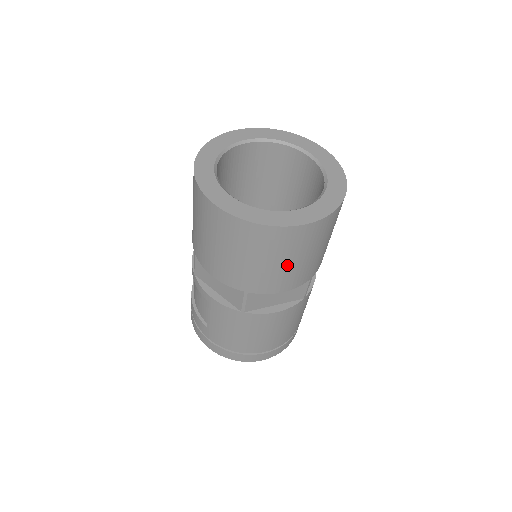
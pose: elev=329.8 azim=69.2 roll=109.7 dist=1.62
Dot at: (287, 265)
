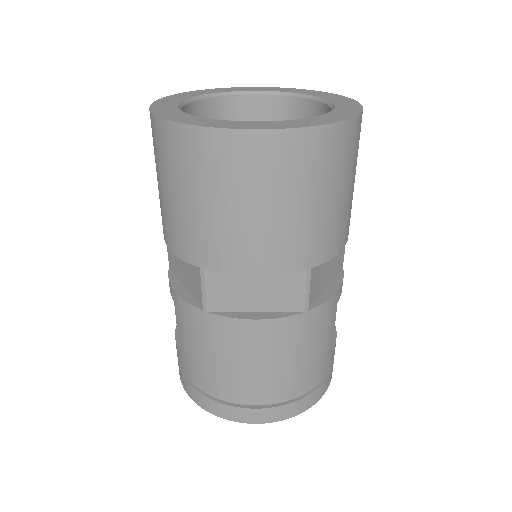
Dot at: (250, 216)
